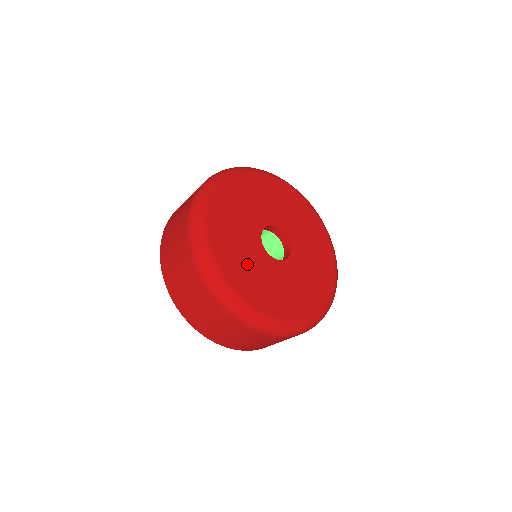
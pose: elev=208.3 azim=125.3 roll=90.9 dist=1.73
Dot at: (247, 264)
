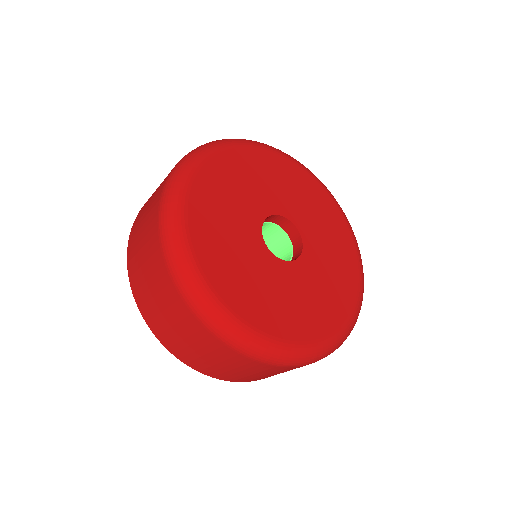
Dot at: (270, 293)
